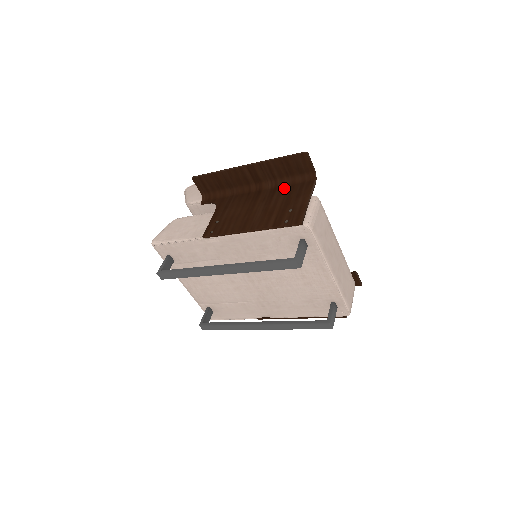
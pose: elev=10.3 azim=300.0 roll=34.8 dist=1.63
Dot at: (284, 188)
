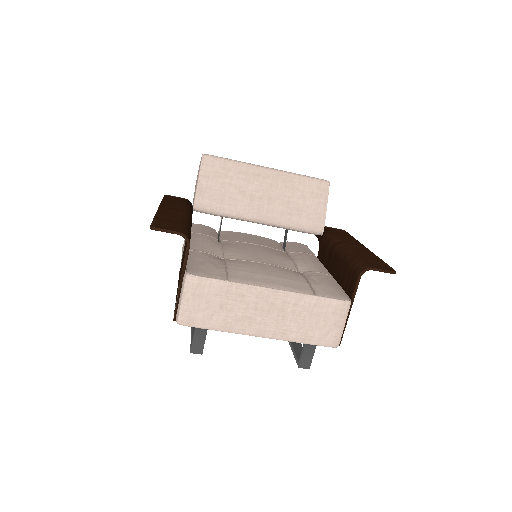
Dot at: occluded
